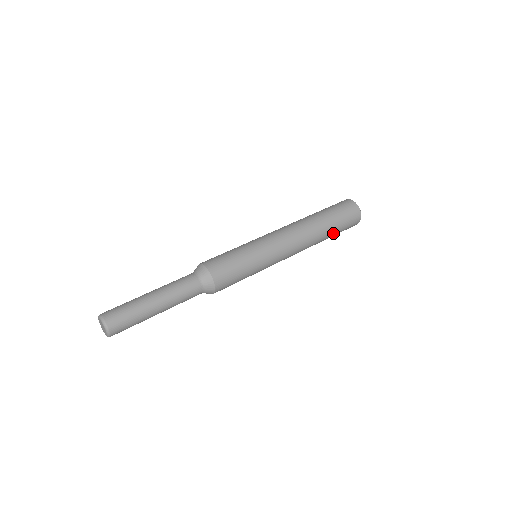
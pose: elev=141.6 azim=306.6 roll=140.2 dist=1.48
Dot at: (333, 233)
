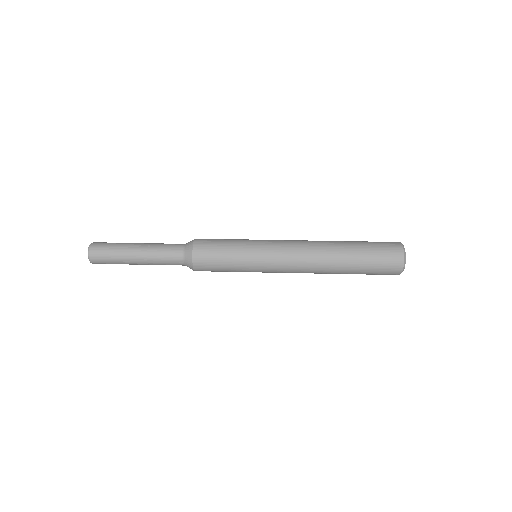
Dot at: (356, 268)
